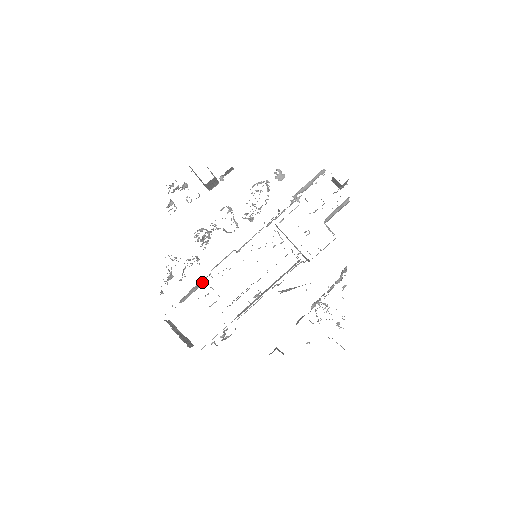
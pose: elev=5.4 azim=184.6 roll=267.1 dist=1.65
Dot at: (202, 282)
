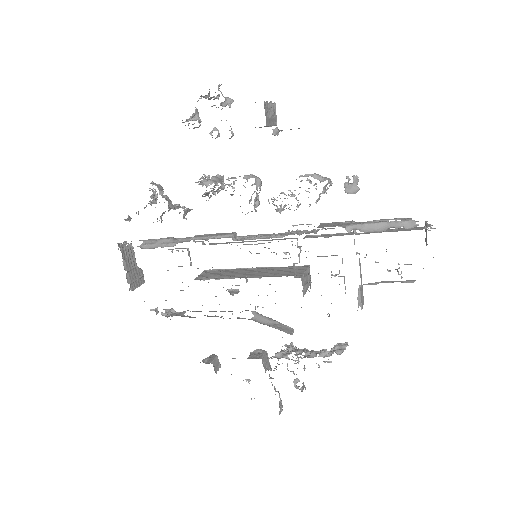
Dot at: (176, 243)
